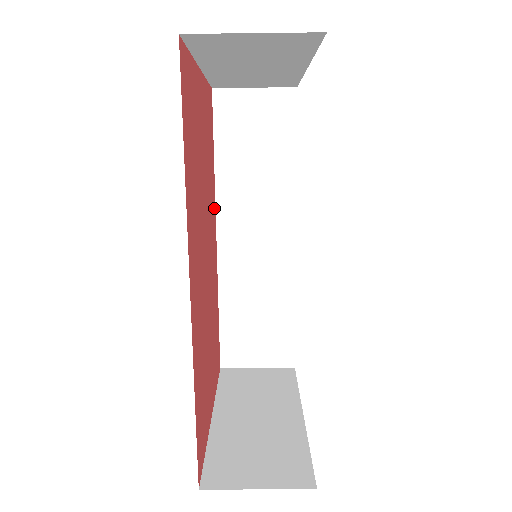
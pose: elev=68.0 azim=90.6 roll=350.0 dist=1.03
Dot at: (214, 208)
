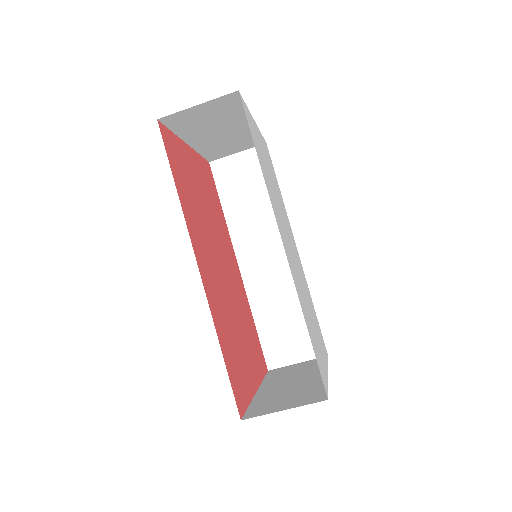
Dot at: (230, 242)
